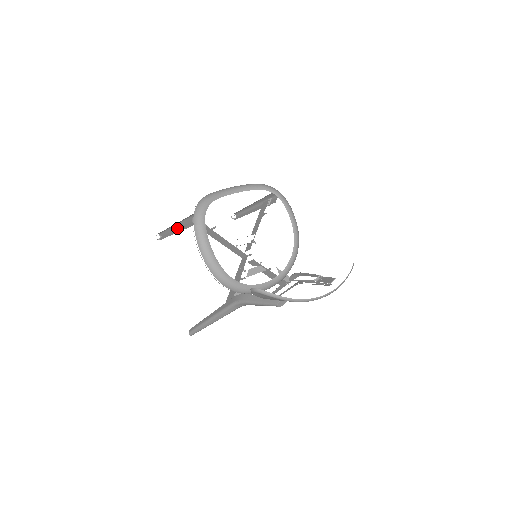
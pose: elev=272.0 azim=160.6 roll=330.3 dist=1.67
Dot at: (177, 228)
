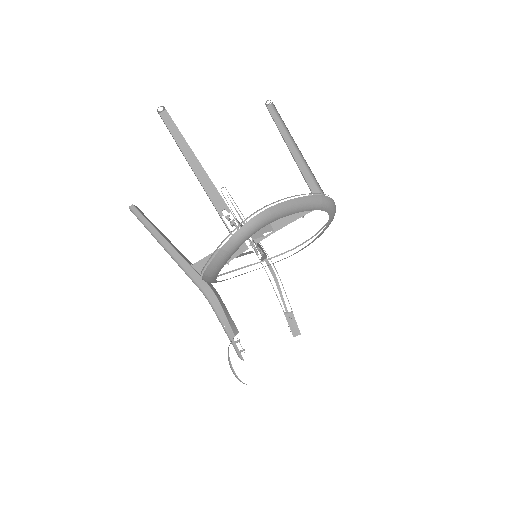
Dot at: occluded
